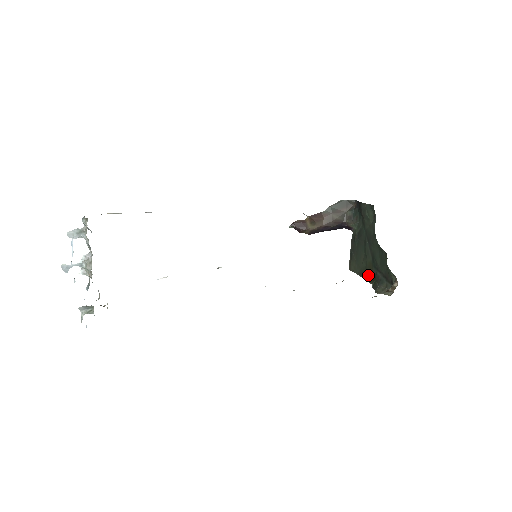
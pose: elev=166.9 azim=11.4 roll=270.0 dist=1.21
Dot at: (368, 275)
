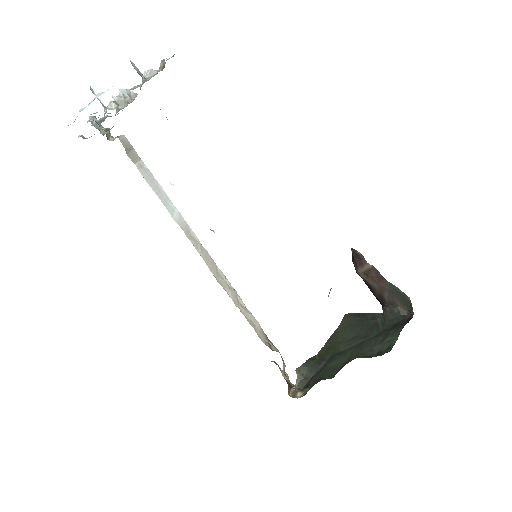
Dot at: (329, 347)
